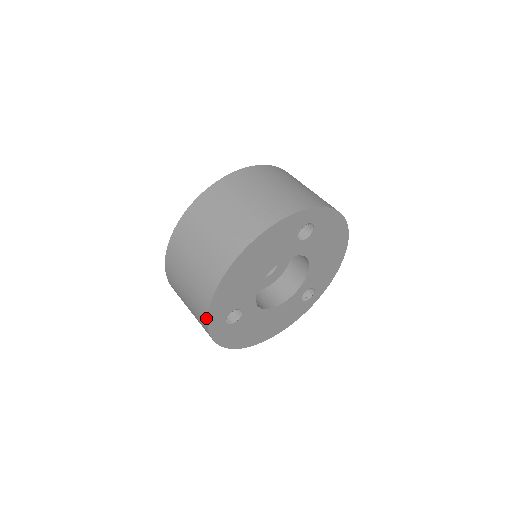
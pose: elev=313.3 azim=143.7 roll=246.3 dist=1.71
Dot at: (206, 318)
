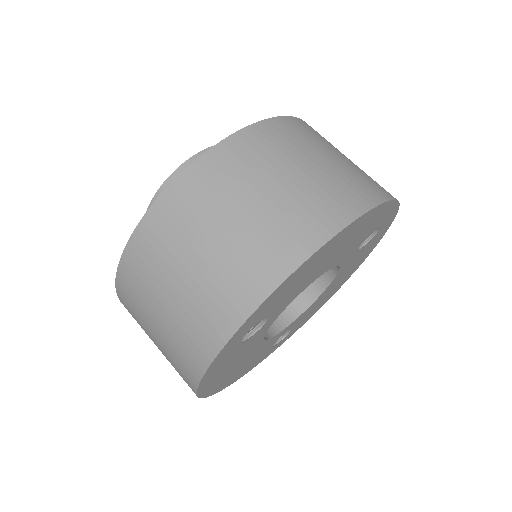
Dot at: (248, 312)
